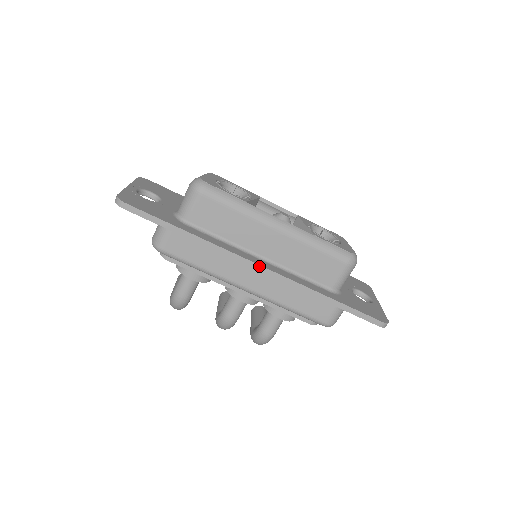
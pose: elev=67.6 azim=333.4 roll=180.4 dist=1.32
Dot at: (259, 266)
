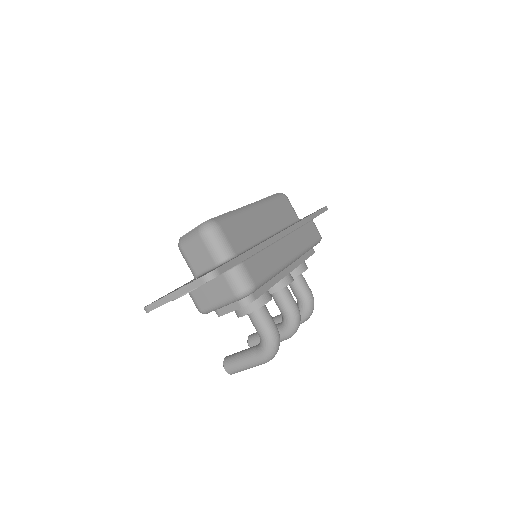
Dot at: (285, 231)
